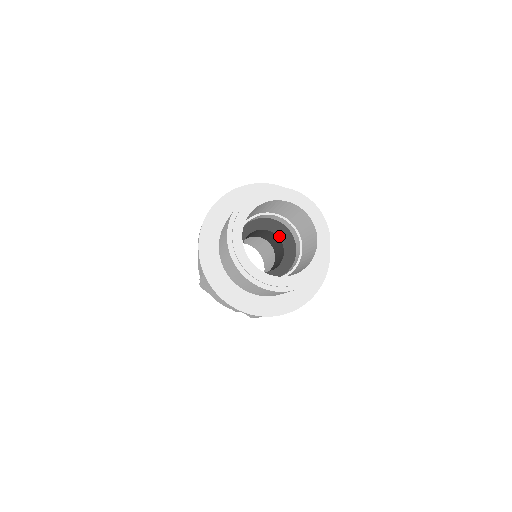
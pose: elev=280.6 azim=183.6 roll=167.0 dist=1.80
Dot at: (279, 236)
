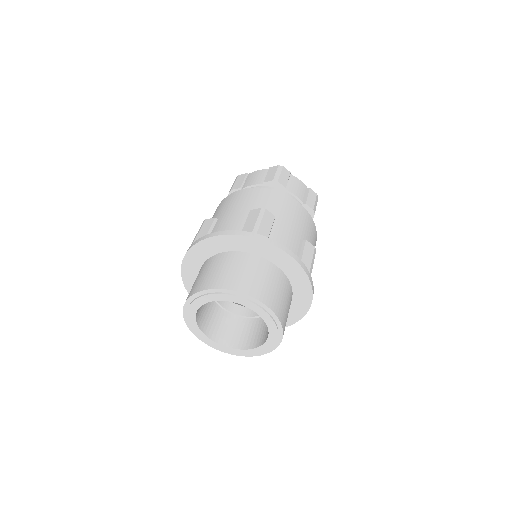
Dot at: occluded
